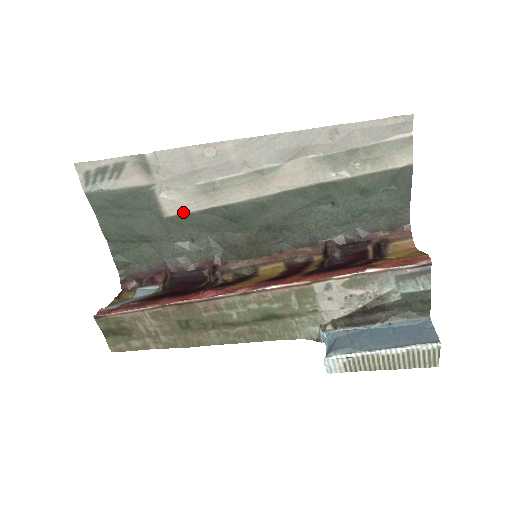
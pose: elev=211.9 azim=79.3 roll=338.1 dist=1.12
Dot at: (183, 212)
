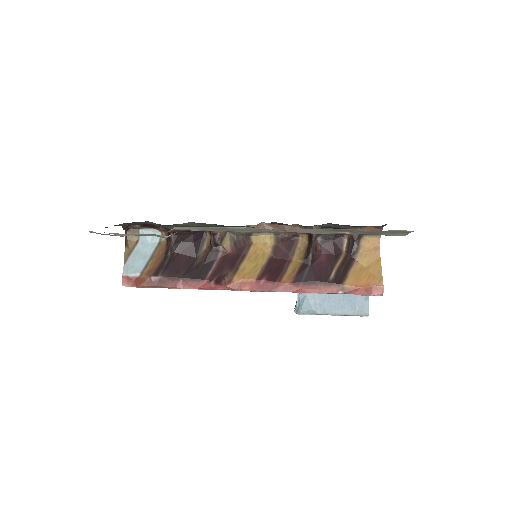
Dot at: occluded
